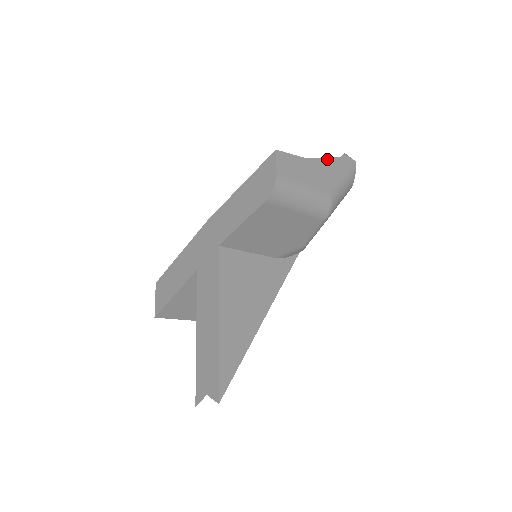
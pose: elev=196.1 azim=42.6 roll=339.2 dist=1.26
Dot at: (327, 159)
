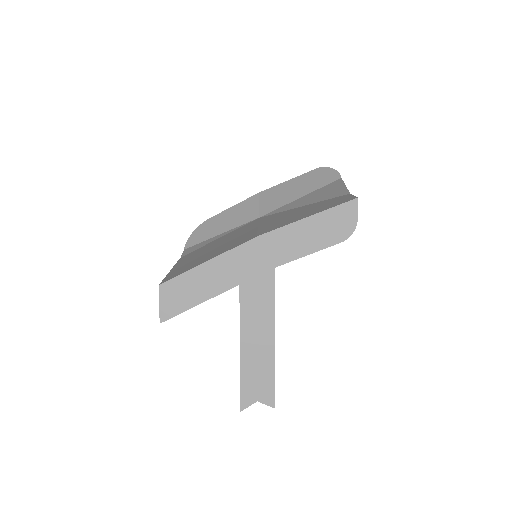
Dot at: (345, 186)
